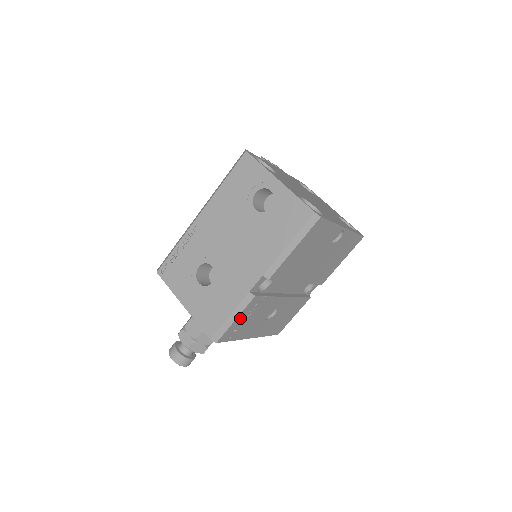
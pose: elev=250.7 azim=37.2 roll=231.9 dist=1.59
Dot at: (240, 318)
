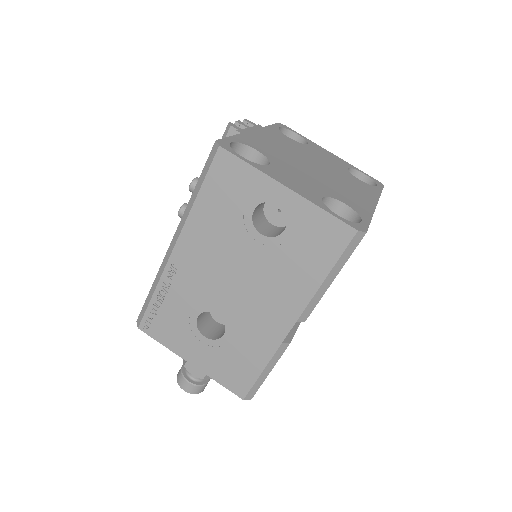
Dot at: occluded
